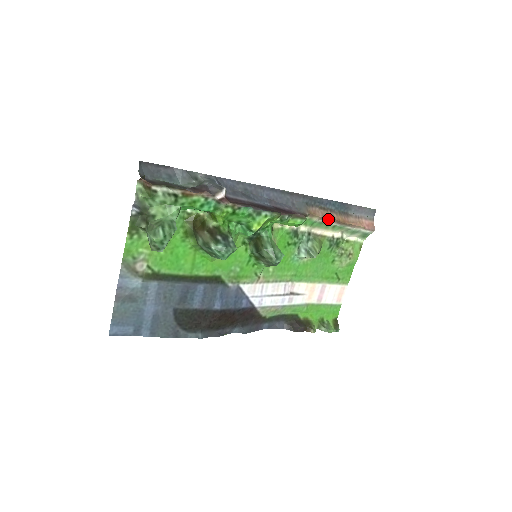
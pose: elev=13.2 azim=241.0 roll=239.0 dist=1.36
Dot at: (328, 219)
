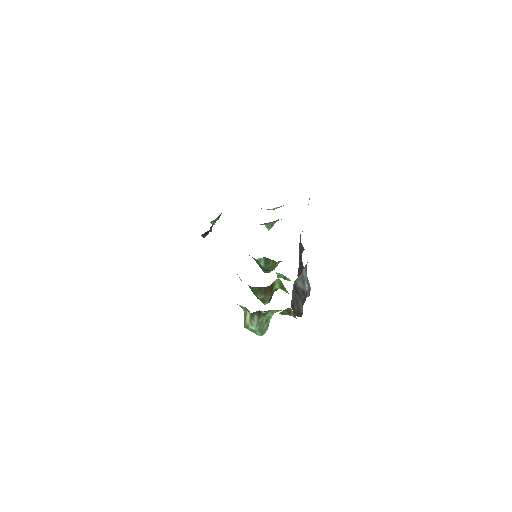
Dot at: occluded
